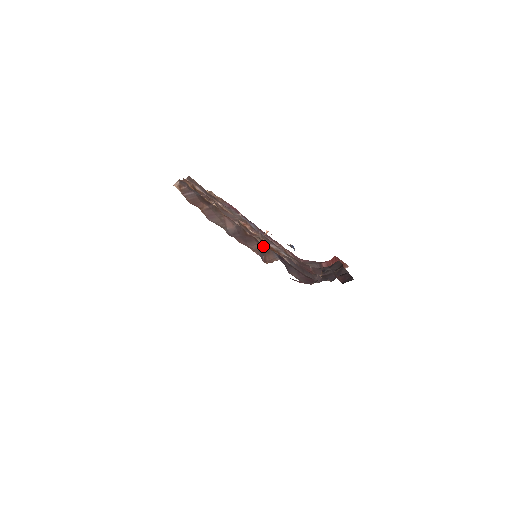
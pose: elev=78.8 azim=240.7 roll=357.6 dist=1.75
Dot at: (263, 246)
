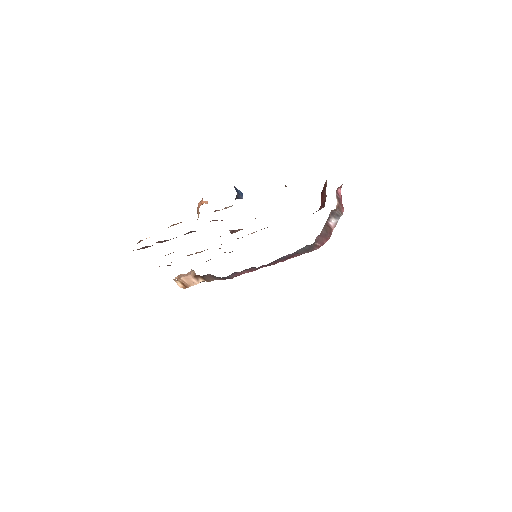
Dot at: occluded
